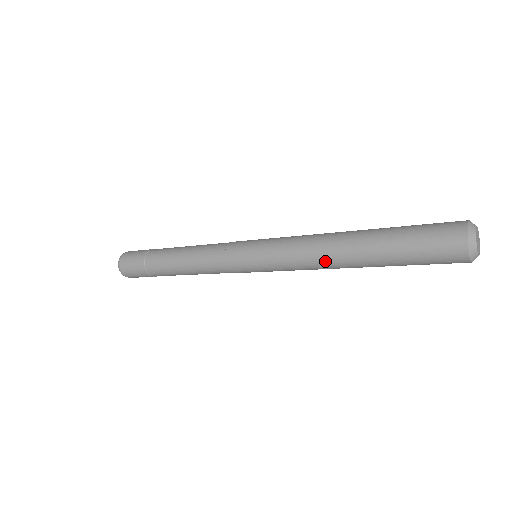
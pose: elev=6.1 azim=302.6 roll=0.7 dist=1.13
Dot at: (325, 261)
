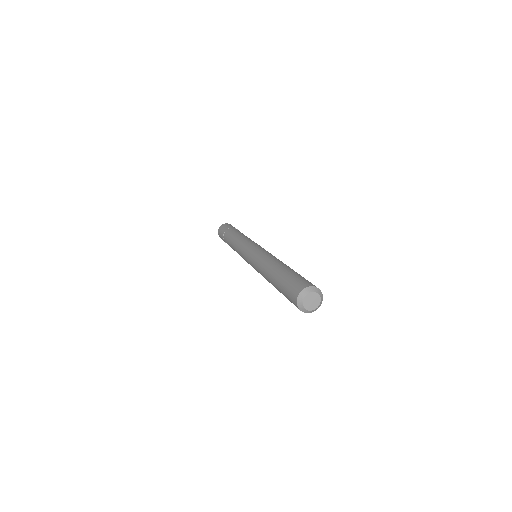
Dot at: (264, 277)
